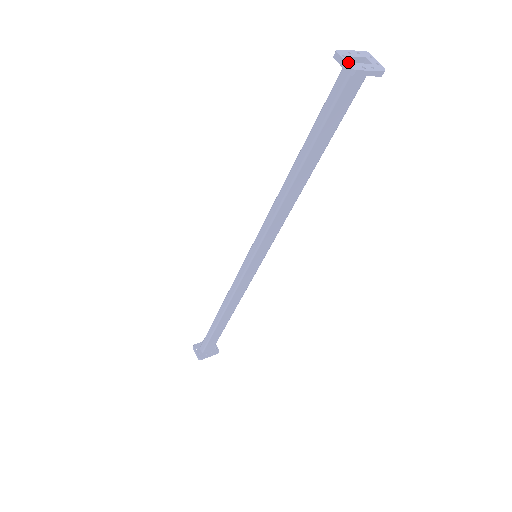
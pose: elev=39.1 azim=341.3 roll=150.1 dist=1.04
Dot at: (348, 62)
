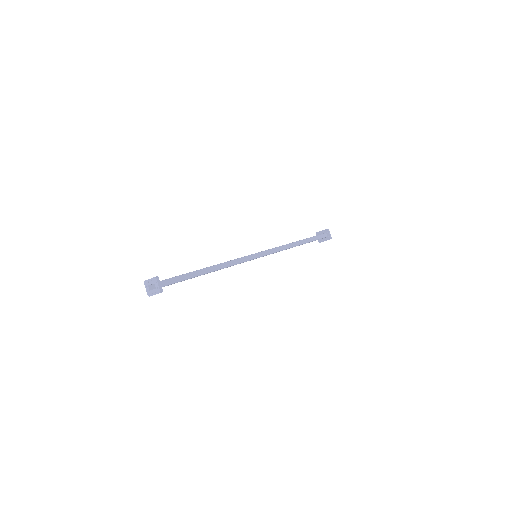
Dot at: (147, 291)
